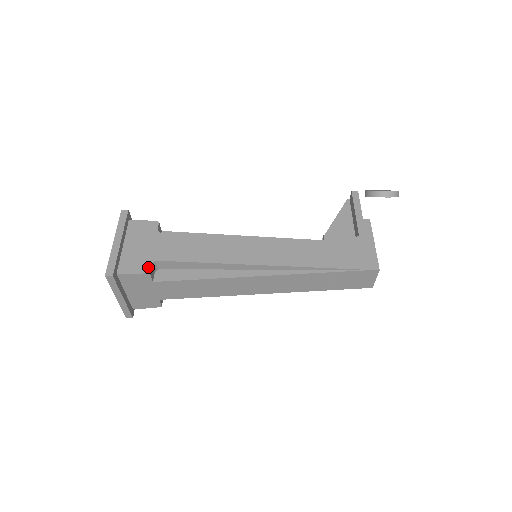
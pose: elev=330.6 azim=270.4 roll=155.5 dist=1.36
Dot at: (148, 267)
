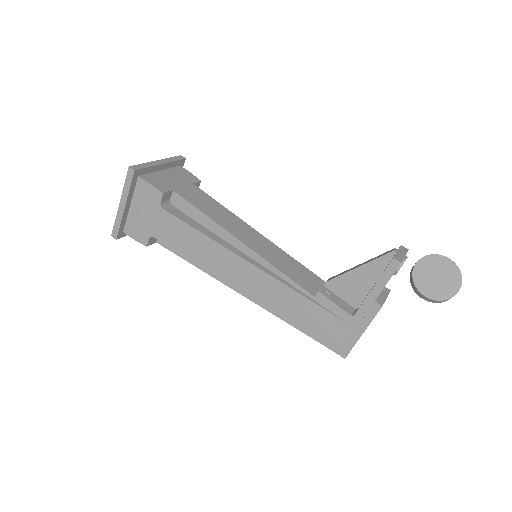
Dot at: (146, 240)
